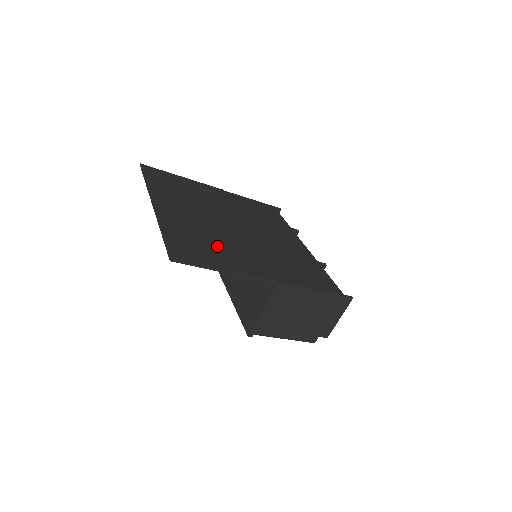
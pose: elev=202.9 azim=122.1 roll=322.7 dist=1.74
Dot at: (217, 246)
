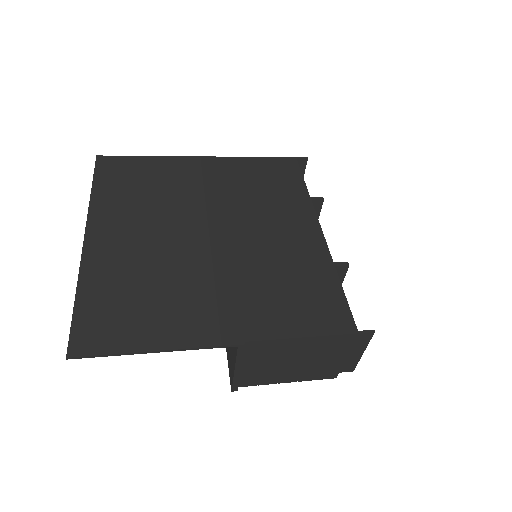
Dot at: (157, 296)
